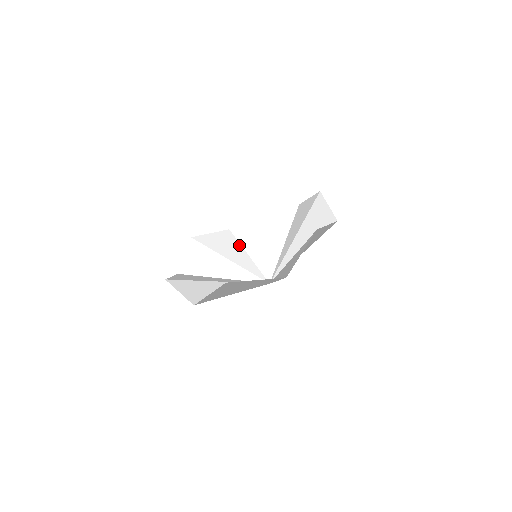
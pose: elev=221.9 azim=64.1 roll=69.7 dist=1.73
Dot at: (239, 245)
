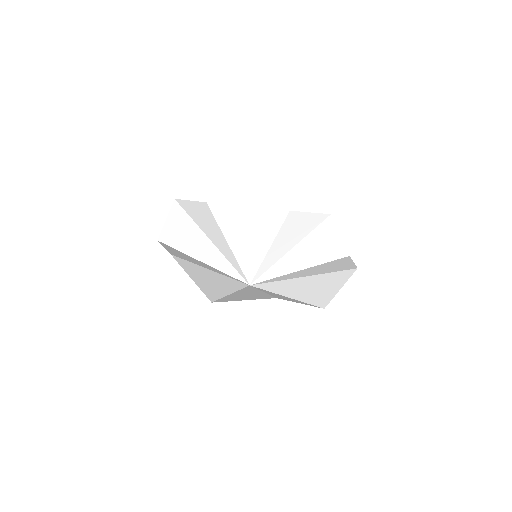
Dot at: (218, 227)
